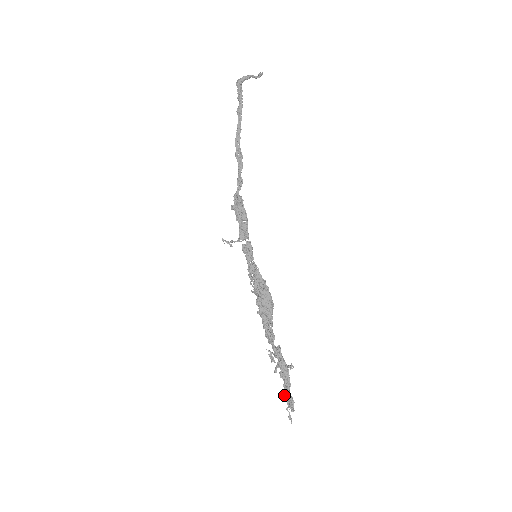
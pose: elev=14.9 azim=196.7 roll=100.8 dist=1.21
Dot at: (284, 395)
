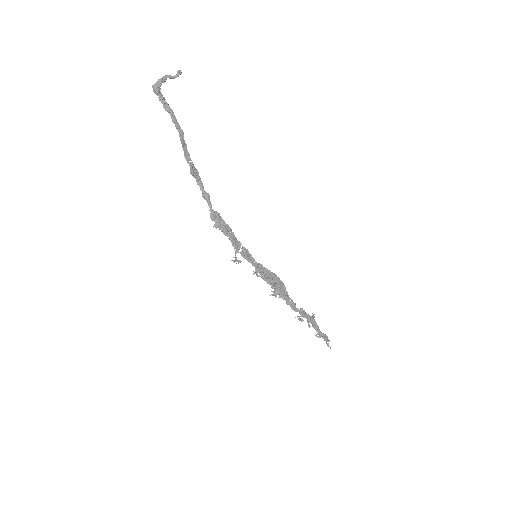
Dot at: (318, 336)
